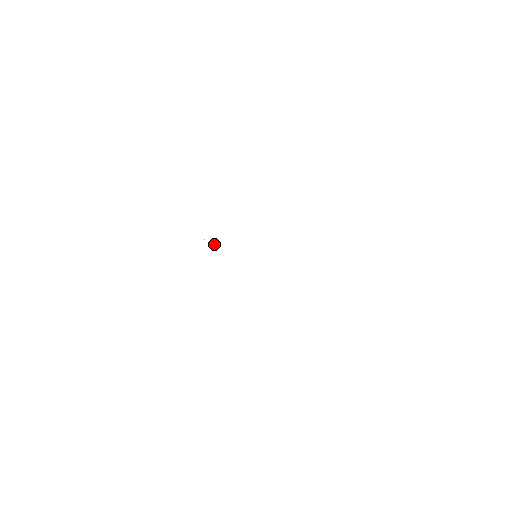
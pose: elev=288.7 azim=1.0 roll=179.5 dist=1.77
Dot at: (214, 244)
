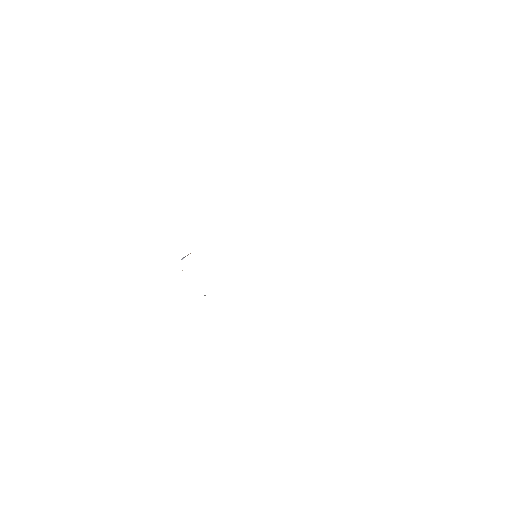
Dot at: occluded
